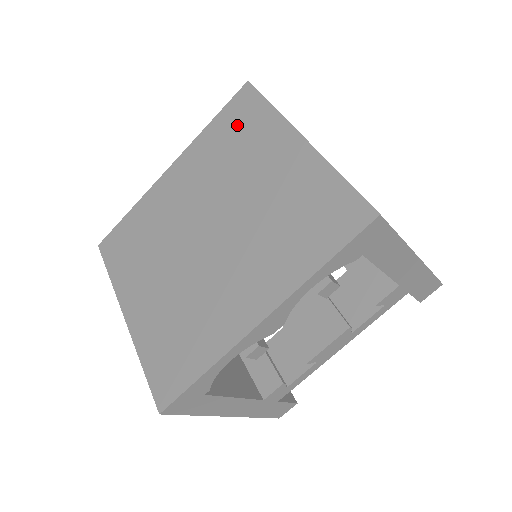
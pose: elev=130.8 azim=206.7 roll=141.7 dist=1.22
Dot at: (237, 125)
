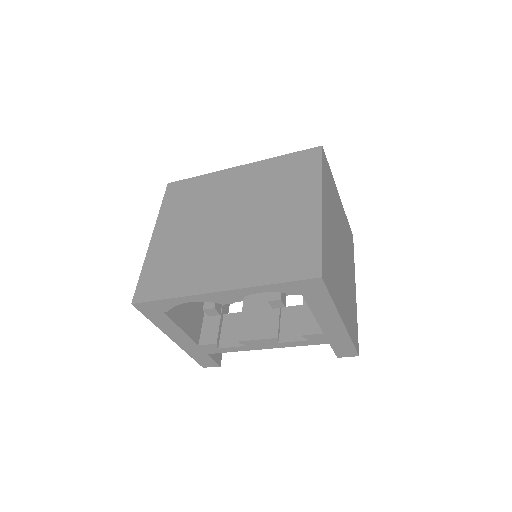
Dot at: (295, 169)
